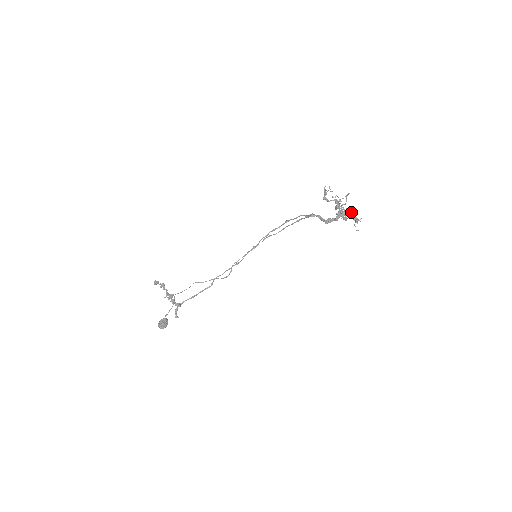
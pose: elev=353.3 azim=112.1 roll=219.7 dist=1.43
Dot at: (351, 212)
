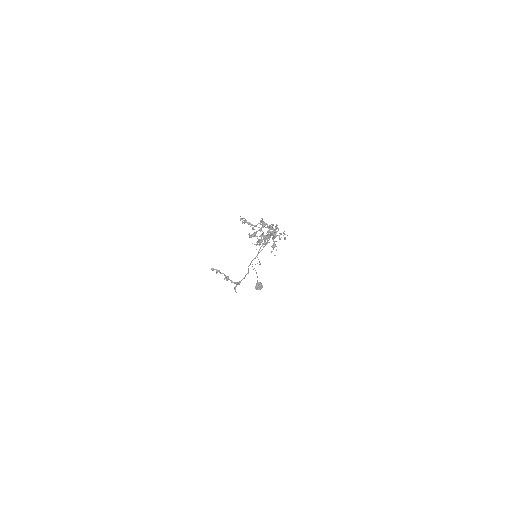
Dot at: (265, 239)
